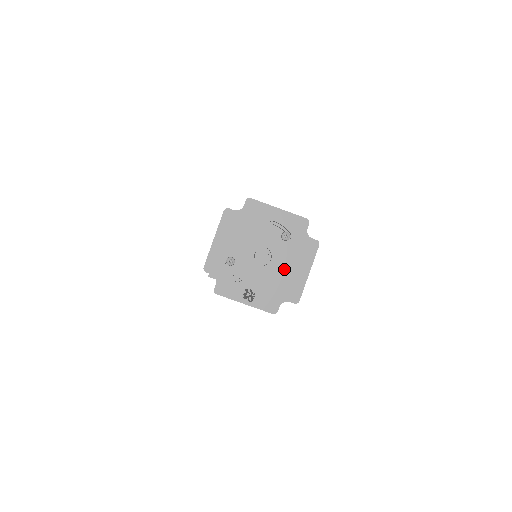
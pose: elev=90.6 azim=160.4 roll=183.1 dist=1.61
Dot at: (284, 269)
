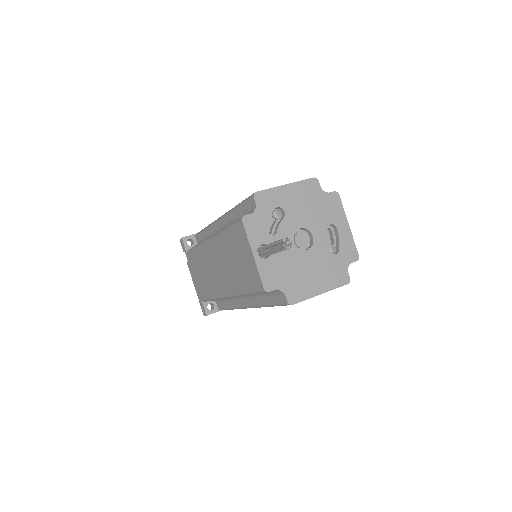
Dot at: (308, 268)
